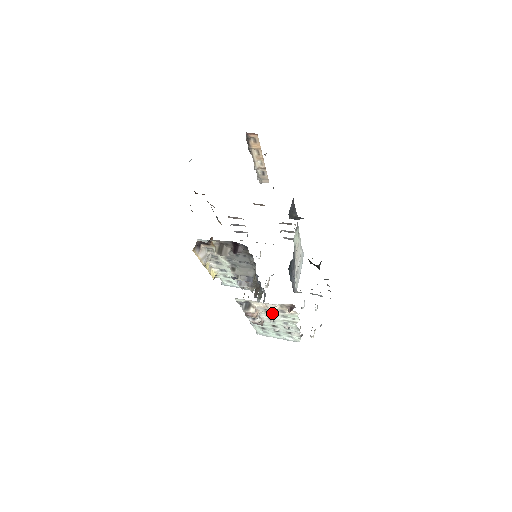
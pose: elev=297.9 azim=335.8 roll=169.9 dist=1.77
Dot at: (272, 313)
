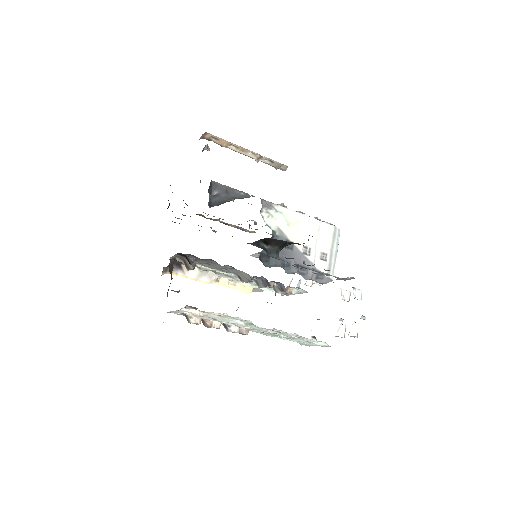
Dot at: (218, 319)
